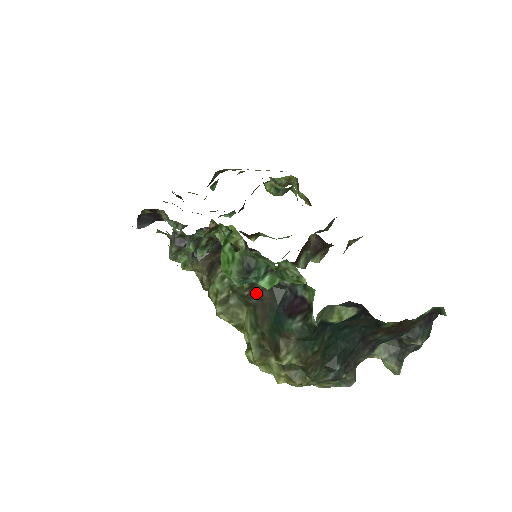
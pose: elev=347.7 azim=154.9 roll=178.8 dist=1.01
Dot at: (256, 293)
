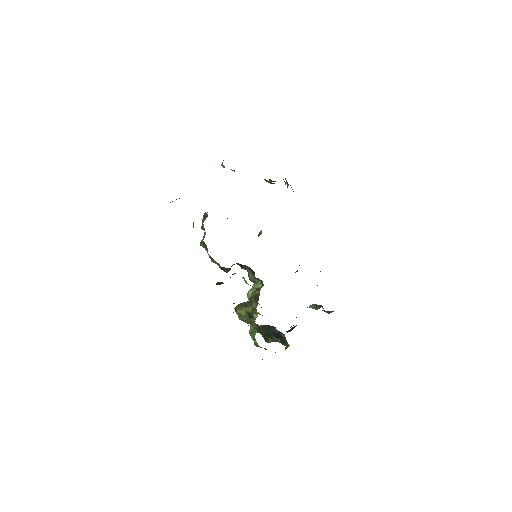
Dot at: (261, 325)
